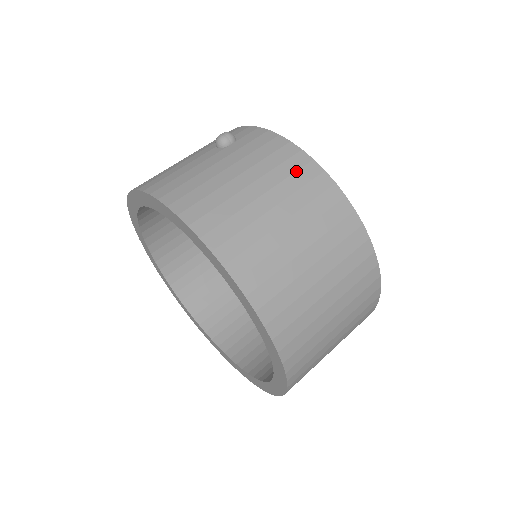
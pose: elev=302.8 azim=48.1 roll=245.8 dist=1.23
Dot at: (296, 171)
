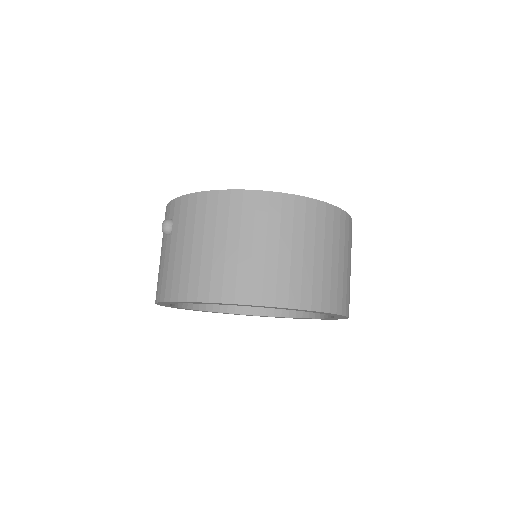
Dot at: (217, 208)
